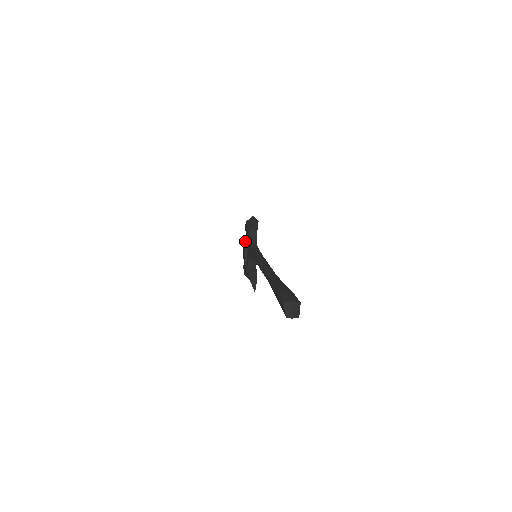
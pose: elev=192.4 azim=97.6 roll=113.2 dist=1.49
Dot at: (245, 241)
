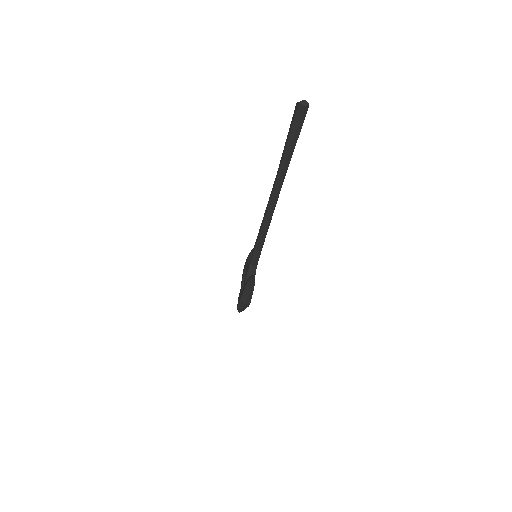
Dot at: occluded
